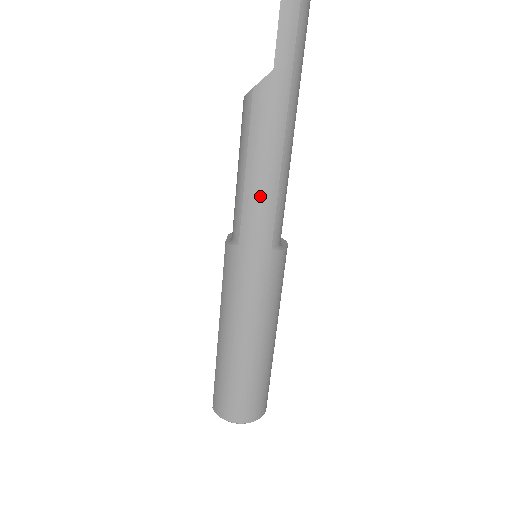
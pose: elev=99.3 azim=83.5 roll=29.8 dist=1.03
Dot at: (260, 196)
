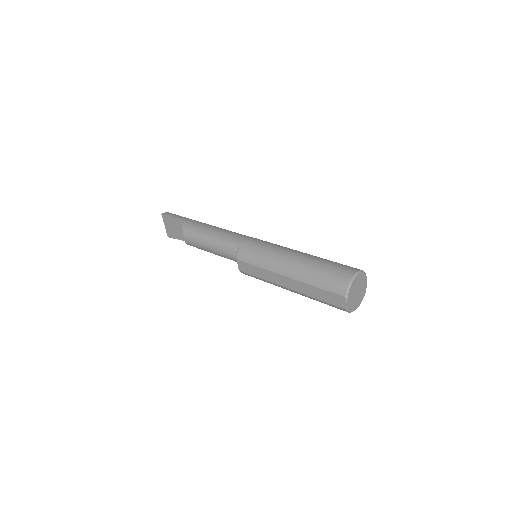
Dot at: (223, 233)
